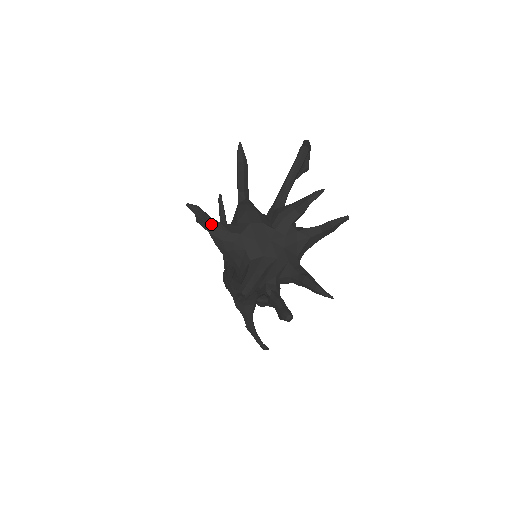
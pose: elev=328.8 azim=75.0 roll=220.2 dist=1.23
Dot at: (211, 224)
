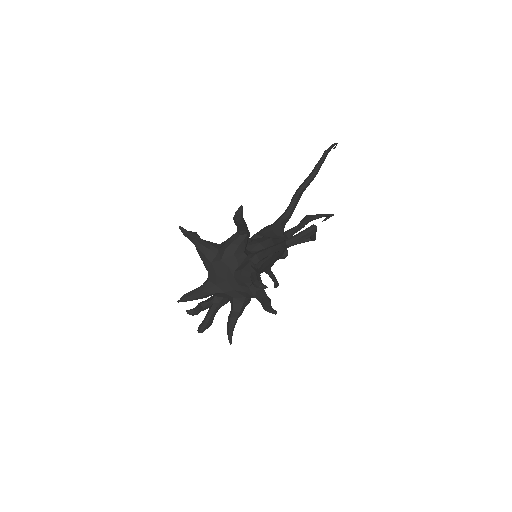
Dot at: (195, 244)
